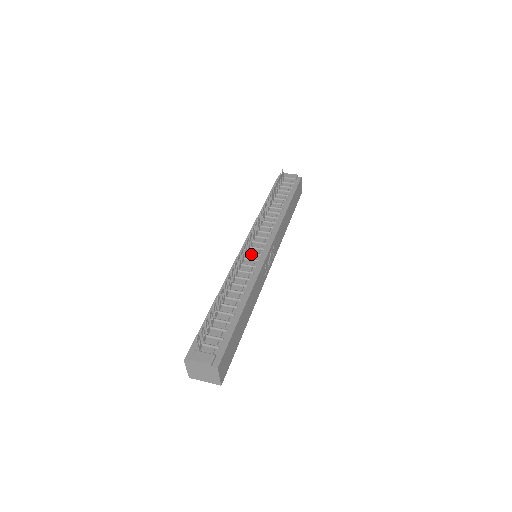
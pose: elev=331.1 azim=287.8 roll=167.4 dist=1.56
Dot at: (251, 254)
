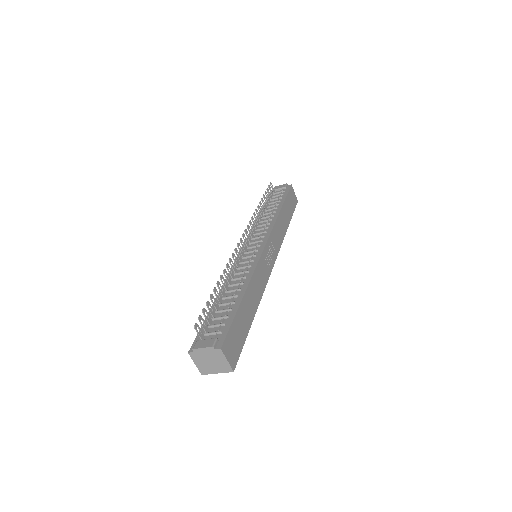
Dot at: (248, 253)
